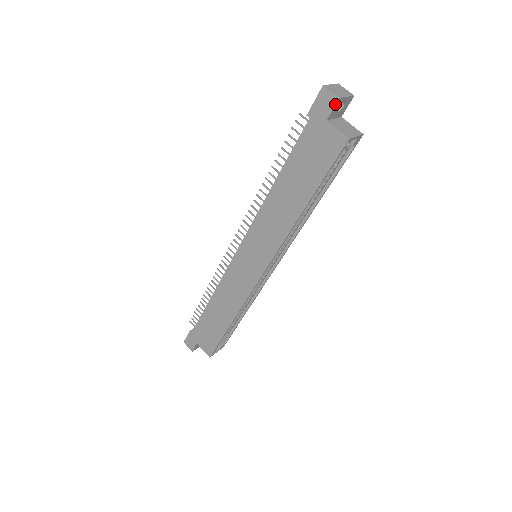
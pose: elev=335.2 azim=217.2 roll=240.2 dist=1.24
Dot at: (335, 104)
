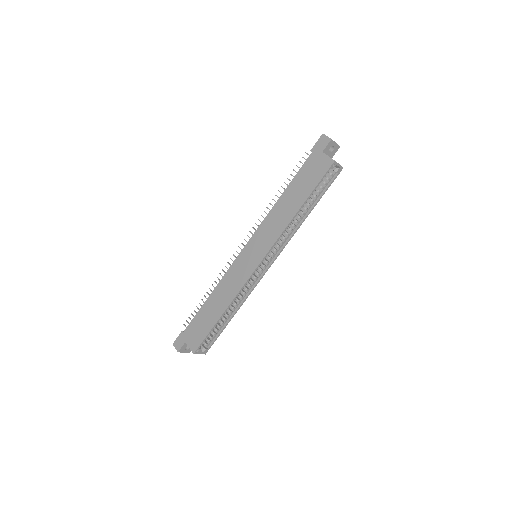
Dot at: (329, 142)
